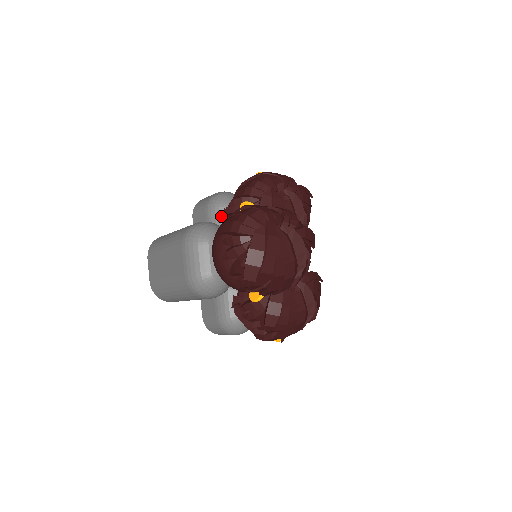
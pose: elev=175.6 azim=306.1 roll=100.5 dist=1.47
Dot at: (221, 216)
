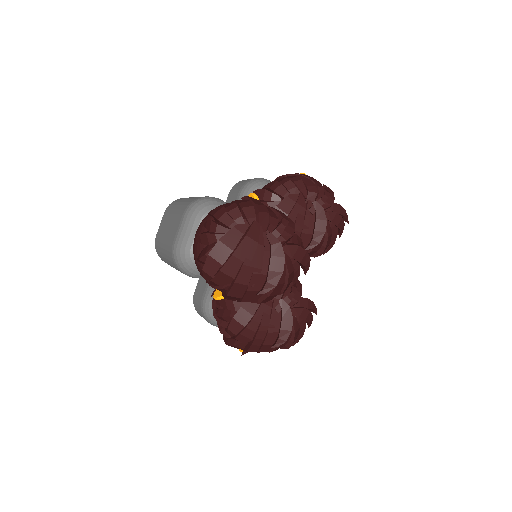
Dot at: occluded
